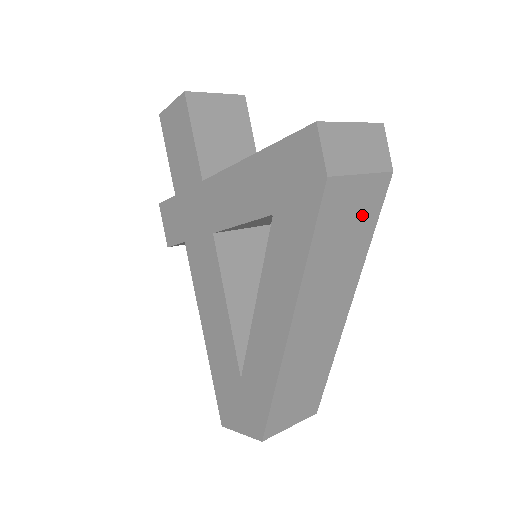
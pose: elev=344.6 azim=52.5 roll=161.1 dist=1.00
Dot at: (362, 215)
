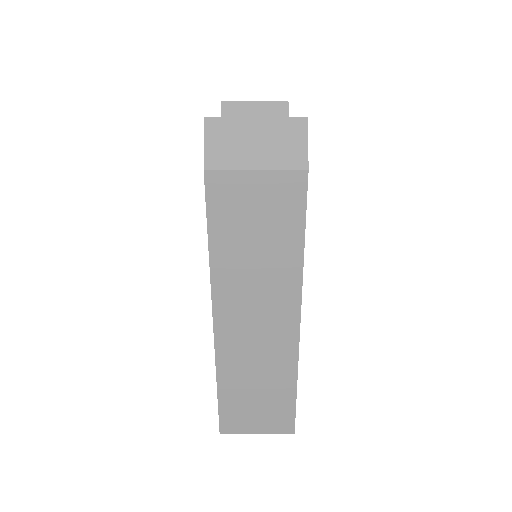
Dot at: (275, 215)
